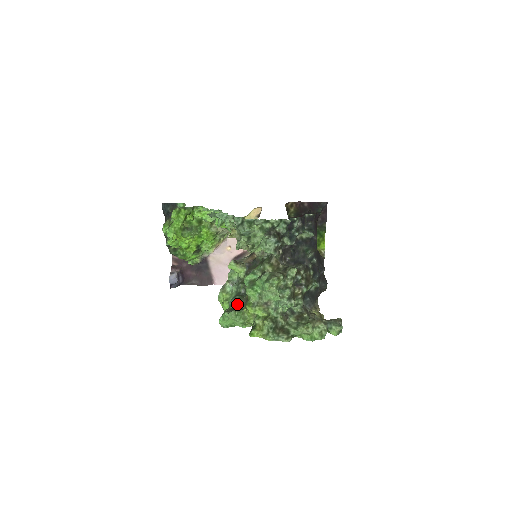
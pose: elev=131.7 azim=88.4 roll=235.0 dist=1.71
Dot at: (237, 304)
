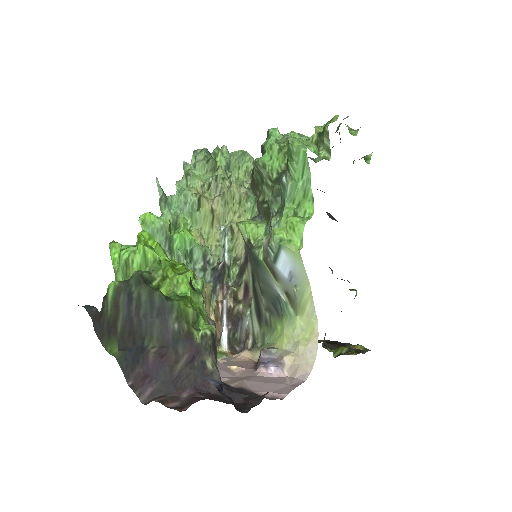
Dot at: occluded
